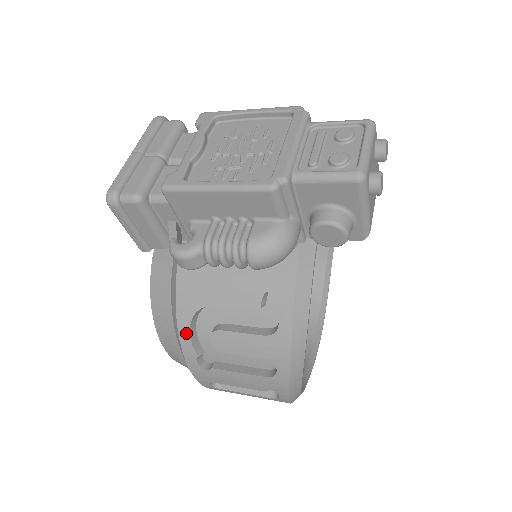
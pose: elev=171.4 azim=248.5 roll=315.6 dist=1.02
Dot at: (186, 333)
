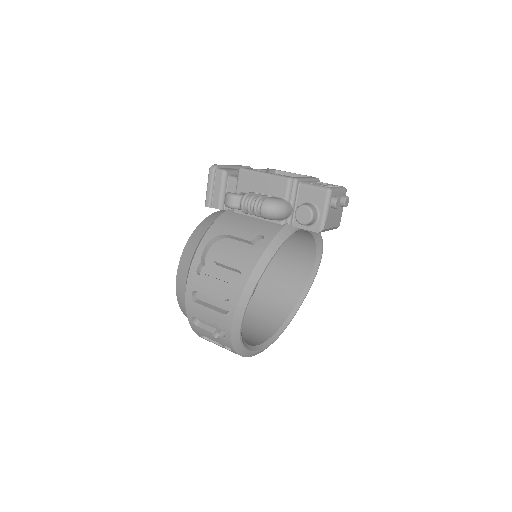
Dot at: (203, 246)
